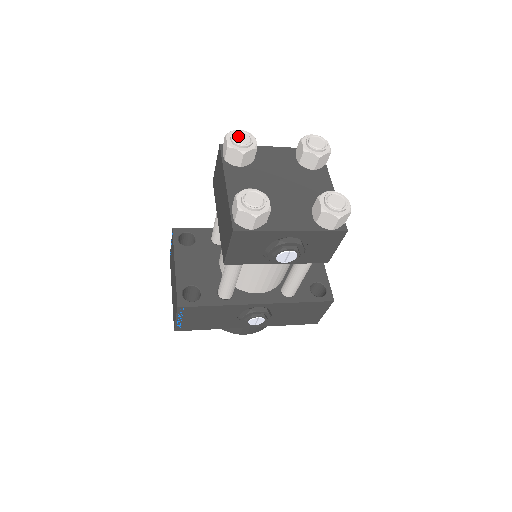
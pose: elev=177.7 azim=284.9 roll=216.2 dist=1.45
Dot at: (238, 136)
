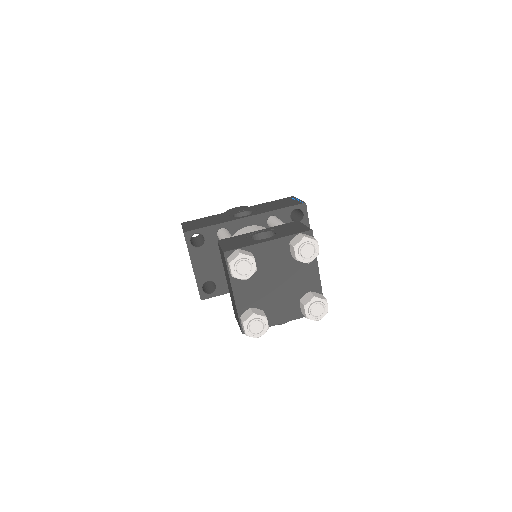
Dot at: (240, 267)
